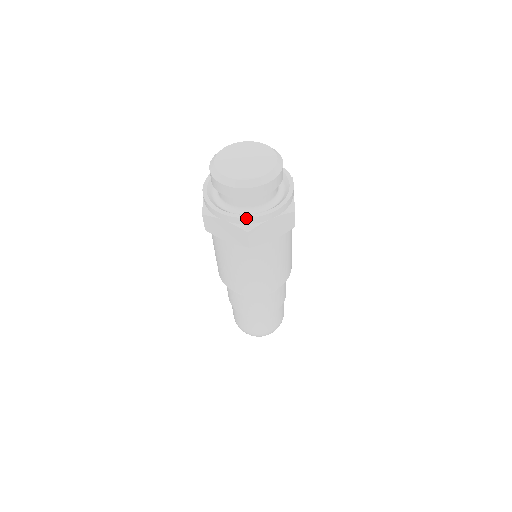
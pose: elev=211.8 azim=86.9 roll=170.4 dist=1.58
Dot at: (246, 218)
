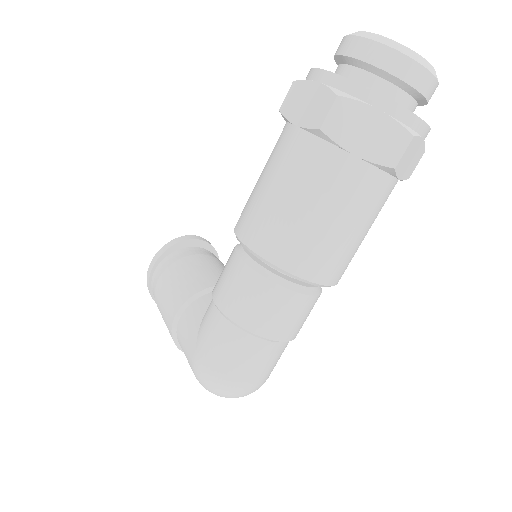
Dot at: (415, 115)
